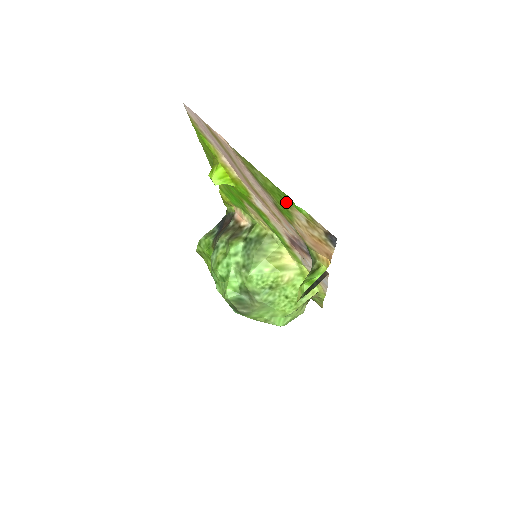
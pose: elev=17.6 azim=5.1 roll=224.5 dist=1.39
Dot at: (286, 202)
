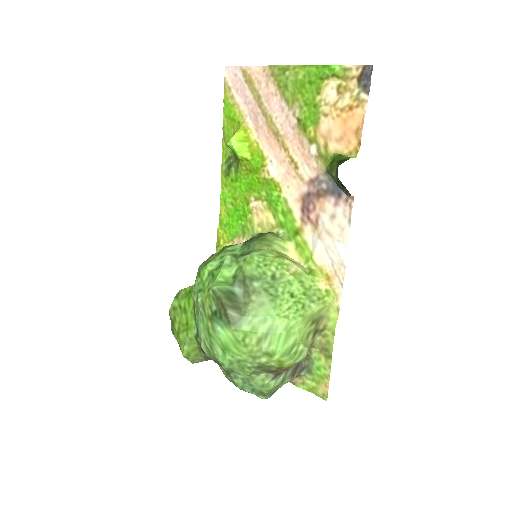
Dot at: (316, 86)
